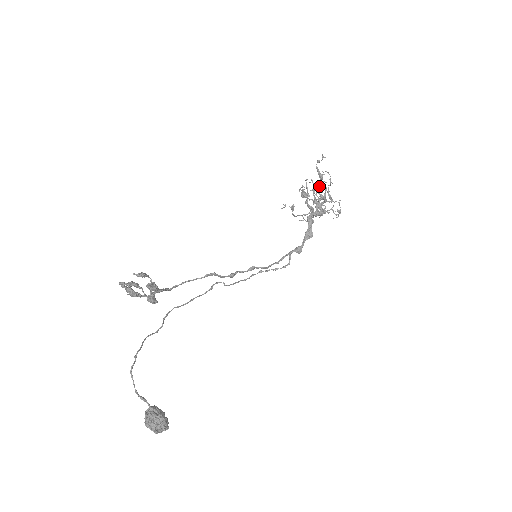
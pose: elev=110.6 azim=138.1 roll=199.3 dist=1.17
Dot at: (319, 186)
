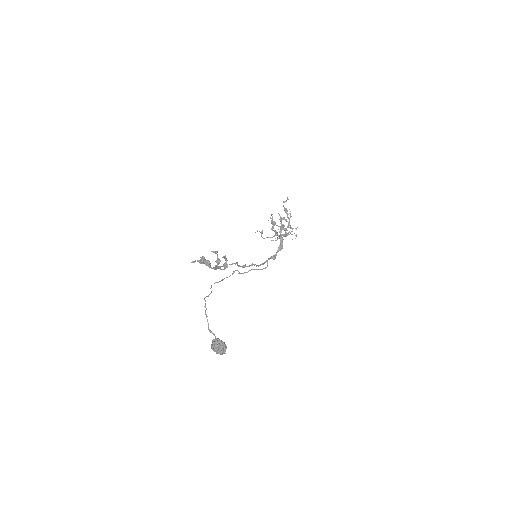
Dot at: (282, 218)
